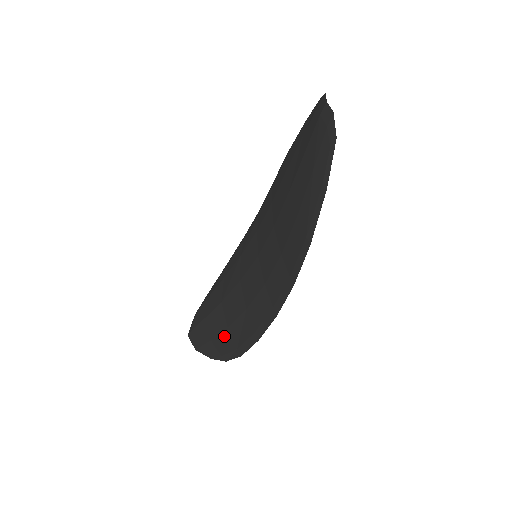
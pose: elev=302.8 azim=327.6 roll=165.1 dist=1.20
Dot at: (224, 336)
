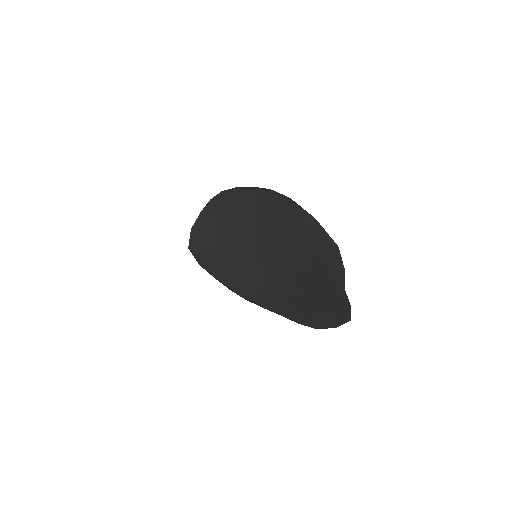
Dot at: (228, 278)
